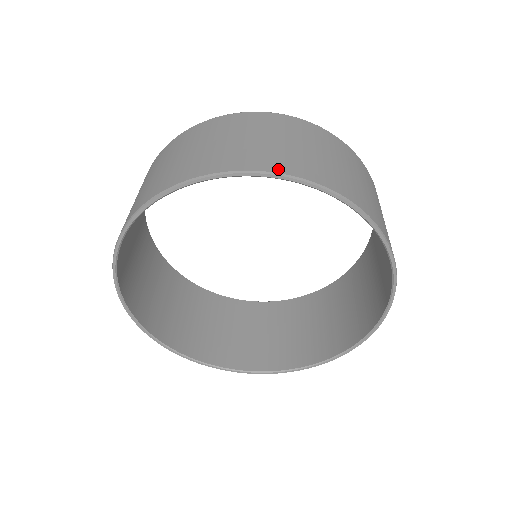
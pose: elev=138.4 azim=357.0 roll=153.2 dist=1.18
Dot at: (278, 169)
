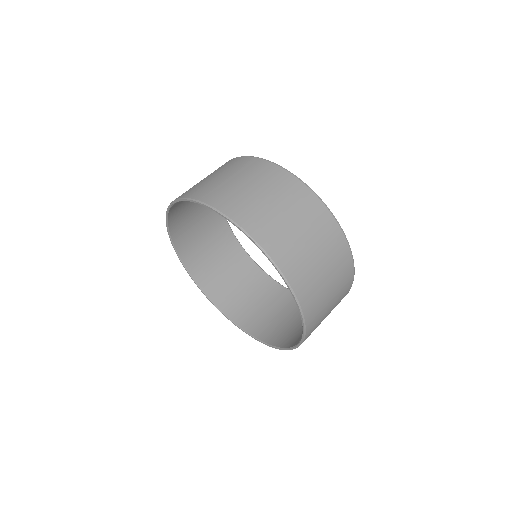
Dot at: (300, 295)
